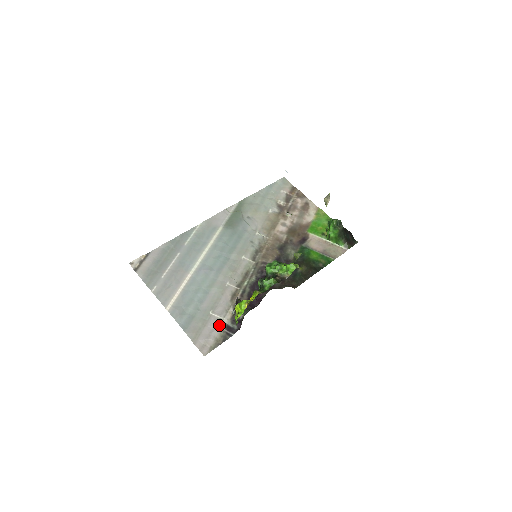
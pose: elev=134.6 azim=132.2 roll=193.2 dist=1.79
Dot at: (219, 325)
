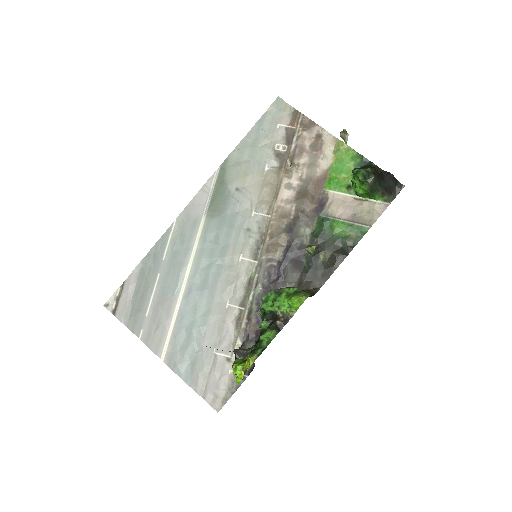
Dot at: (227, 367)
